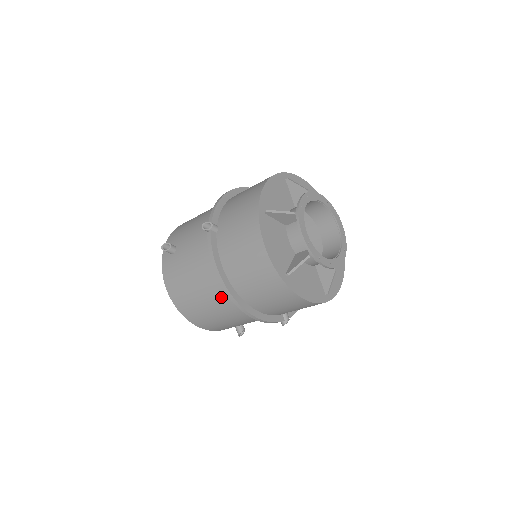
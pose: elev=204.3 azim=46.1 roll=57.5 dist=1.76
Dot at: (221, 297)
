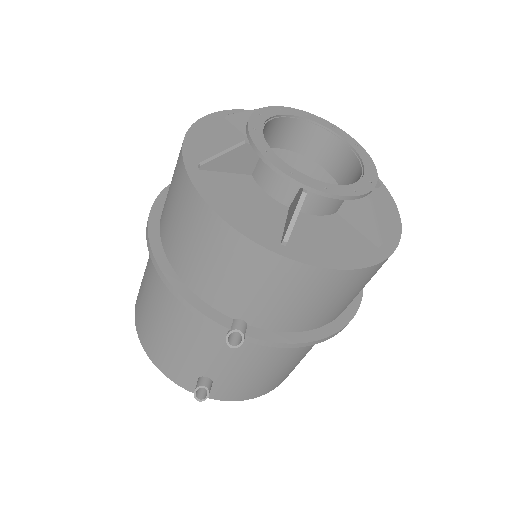
Dot at: occluded
